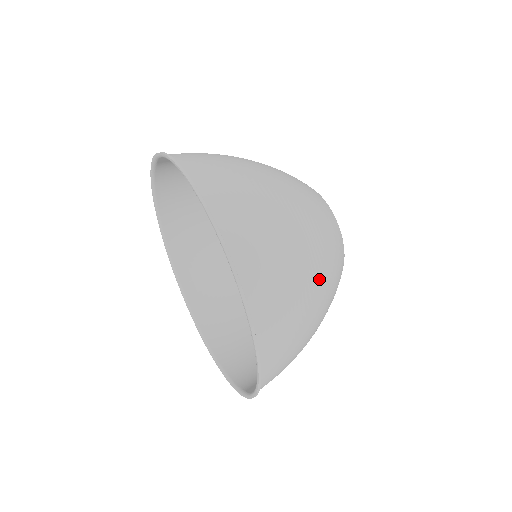
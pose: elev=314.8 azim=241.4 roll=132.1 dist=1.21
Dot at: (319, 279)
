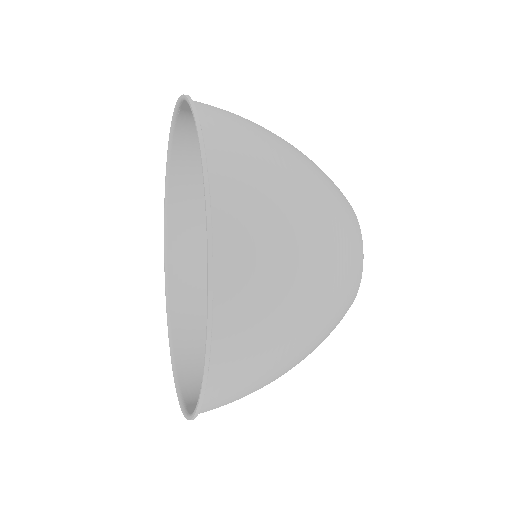
Dot at: (320, 253)
